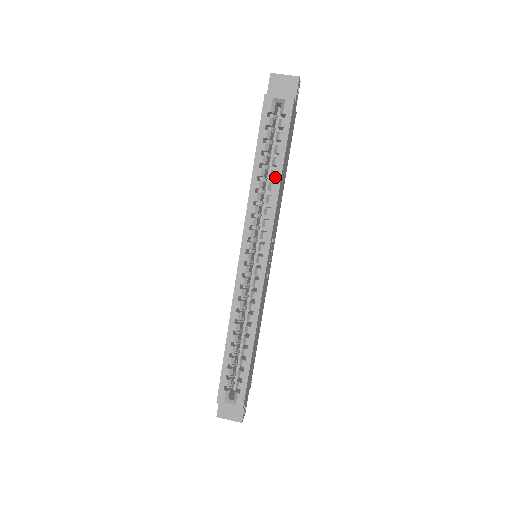
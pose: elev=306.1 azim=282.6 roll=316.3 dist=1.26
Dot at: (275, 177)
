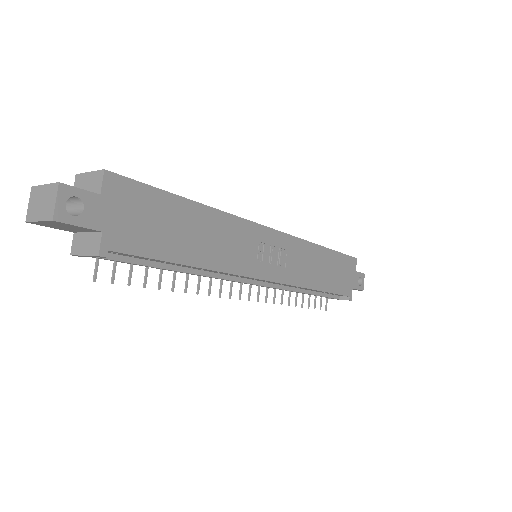
Dot at: occluded
